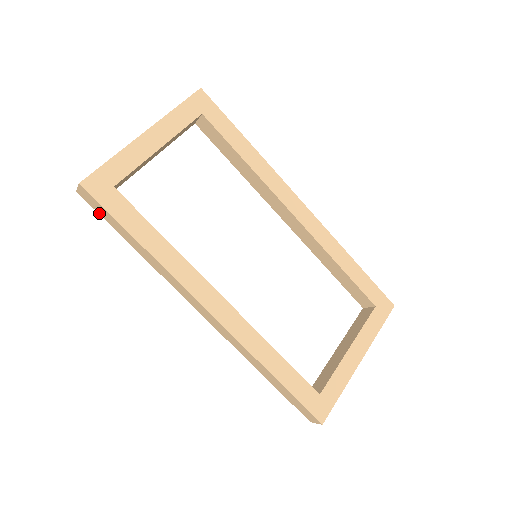
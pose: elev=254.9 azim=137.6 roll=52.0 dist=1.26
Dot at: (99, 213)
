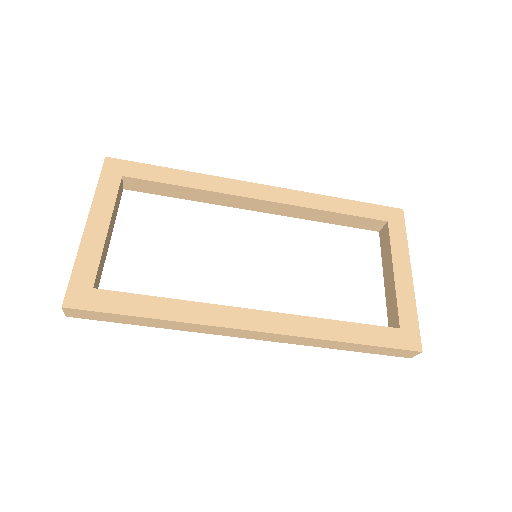
Dot at: (98, 320)
